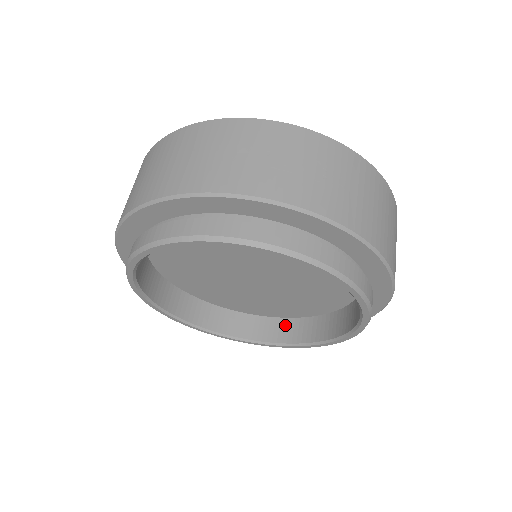
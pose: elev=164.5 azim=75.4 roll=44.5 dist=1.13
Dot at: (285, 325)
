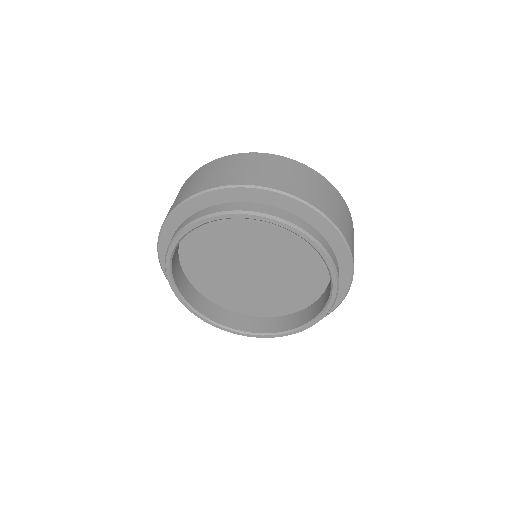
Dot at: (308, 311)
